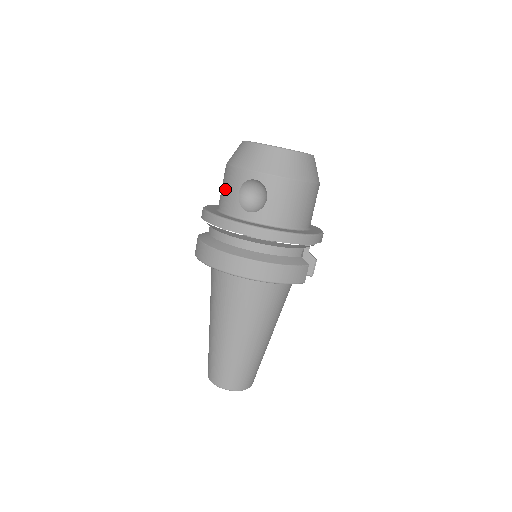
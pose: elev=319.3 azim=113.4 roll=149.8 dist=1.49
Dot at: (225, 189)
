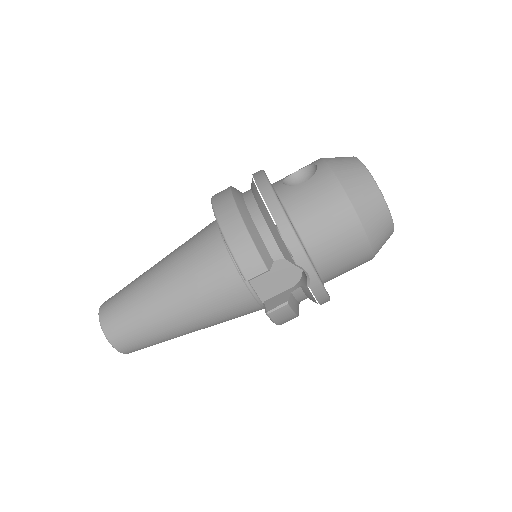
Dot at: occluded
